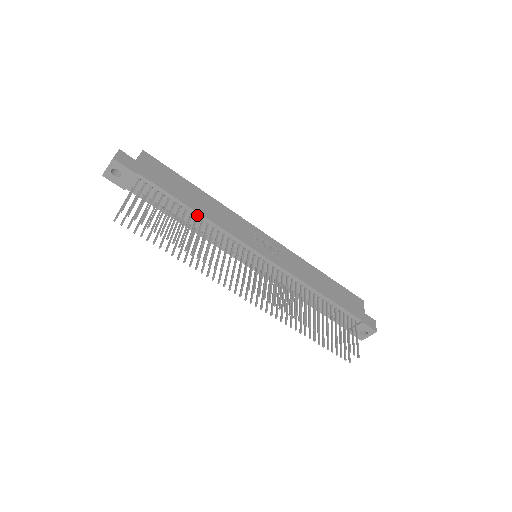
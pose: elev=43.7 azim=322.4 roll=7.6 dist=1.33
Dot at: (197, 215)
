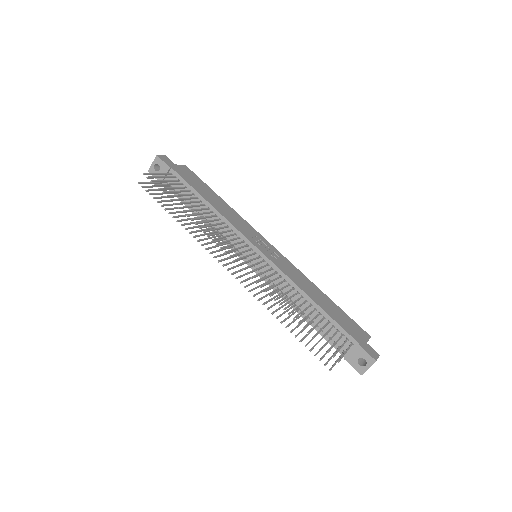
Dot at: (209, 206)
